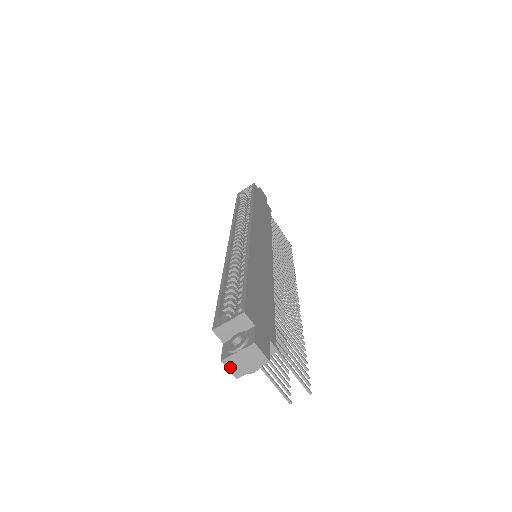
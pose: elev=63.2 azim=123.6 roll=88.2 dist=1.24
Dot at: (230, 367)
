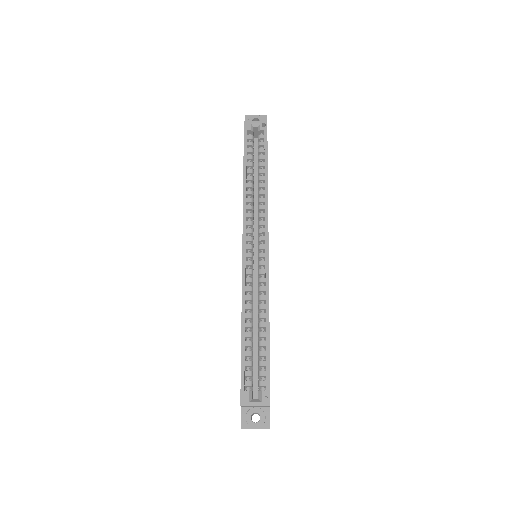
Dot at: occluded
